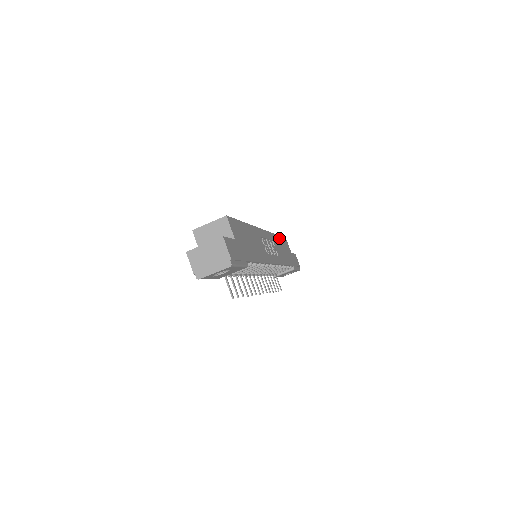
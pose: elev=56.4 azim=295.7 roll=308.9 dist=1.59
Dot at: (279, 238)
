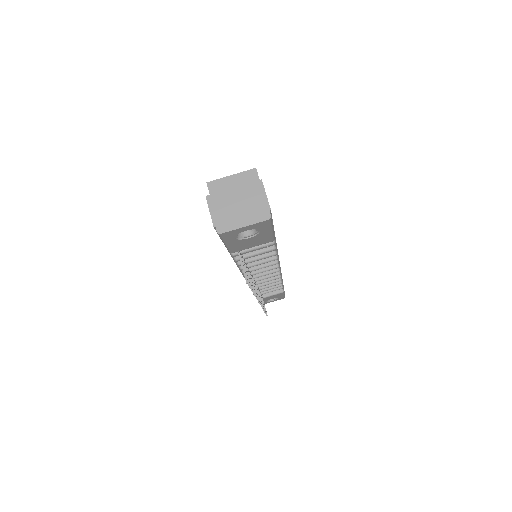
Dot at: occluded
